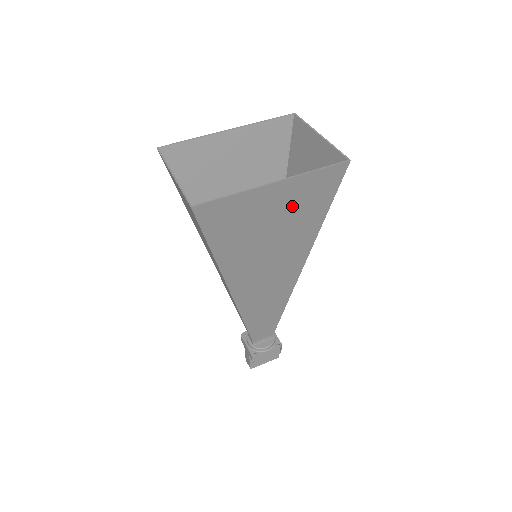
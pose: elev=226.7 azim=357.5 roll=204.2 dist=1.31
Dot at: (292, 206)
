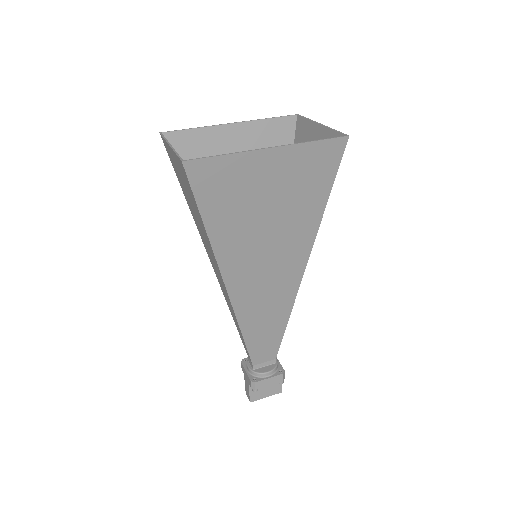
Dot at: (289, 183)
